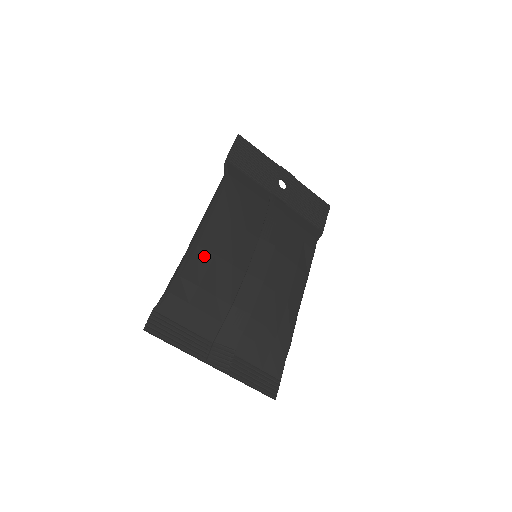
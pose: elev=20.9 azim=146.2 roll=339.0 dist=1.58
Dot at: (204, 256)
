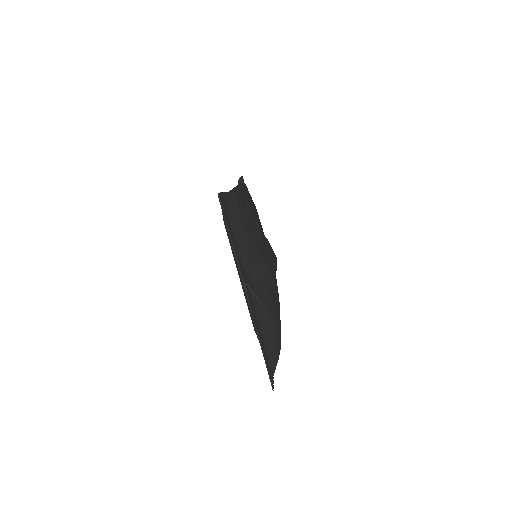
Dot at: (248, 203)
